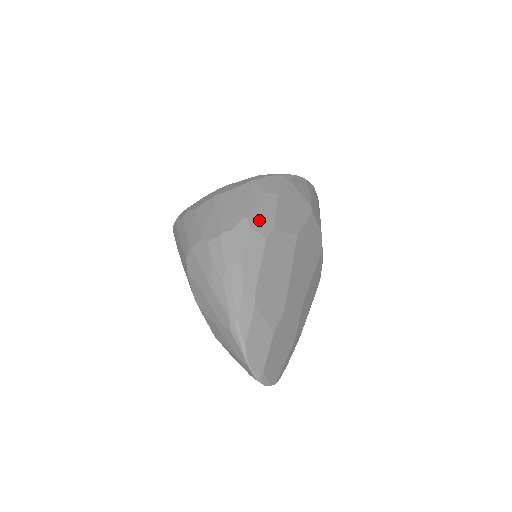
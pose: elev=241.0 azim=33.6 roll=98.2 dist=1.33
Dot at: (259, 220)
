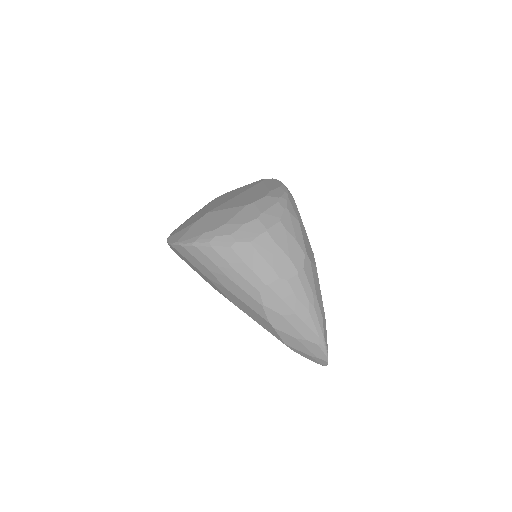
Dot at: (309, 251)
